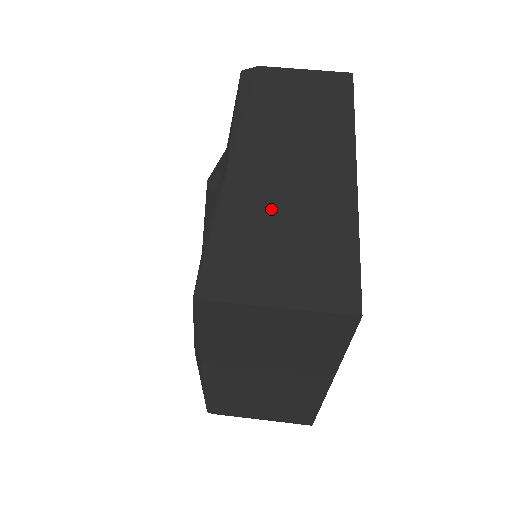
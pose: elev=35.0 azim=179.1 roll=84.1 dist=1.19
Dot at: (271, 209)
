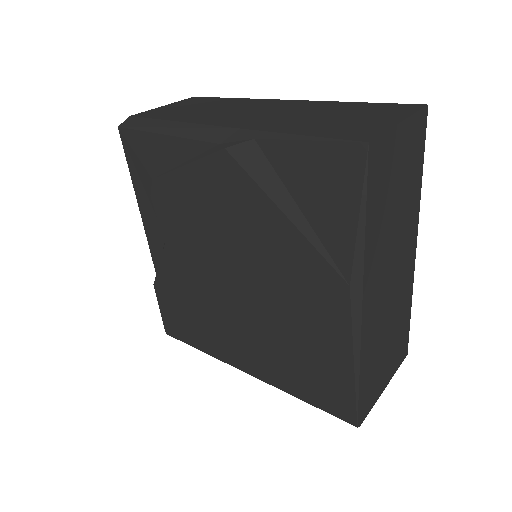
Dot at: (298, 119)
